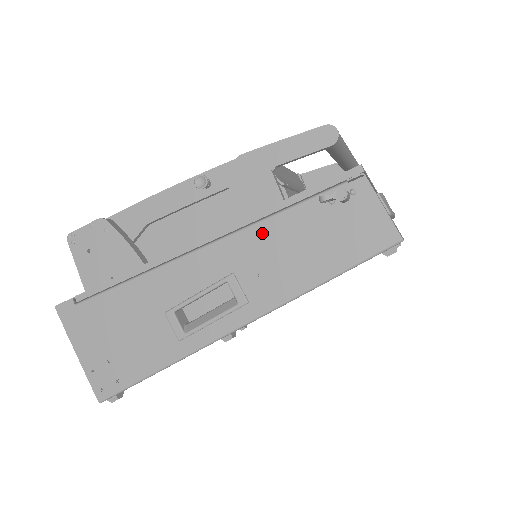
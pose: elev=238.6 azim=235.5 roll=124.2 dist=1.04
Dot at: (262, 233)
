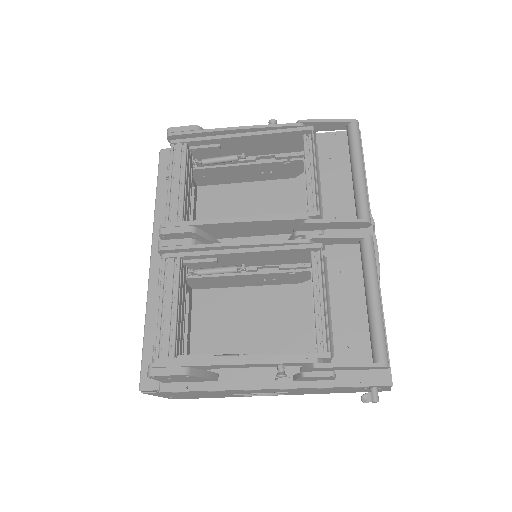
Dot at: occluded
